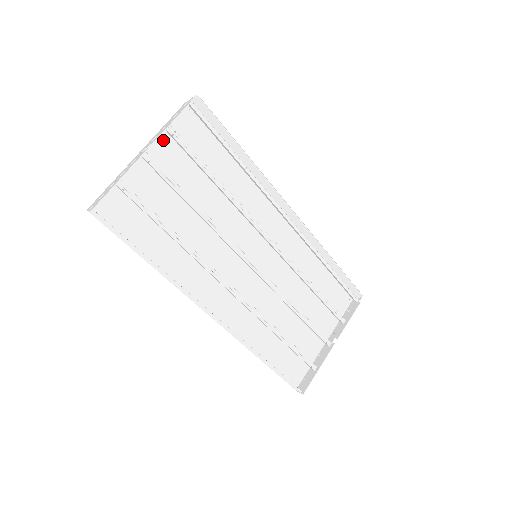
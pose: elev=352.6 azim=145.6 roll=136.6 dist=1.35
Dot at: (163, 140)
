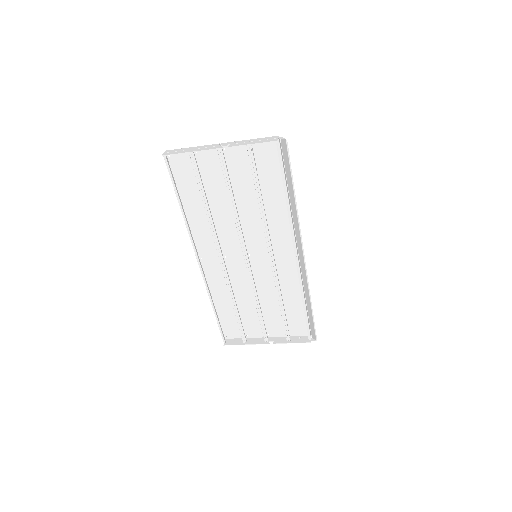
Dot at: (244, 147)
